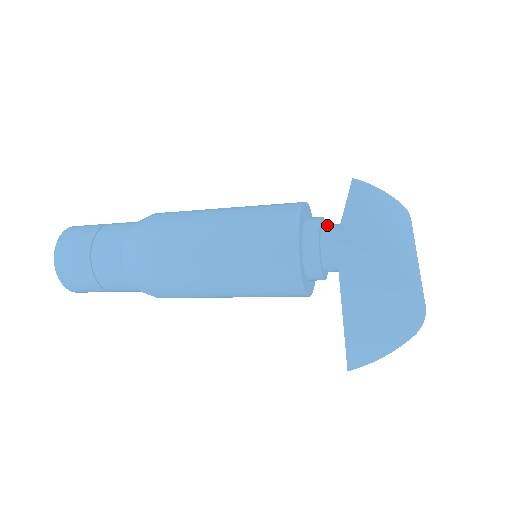
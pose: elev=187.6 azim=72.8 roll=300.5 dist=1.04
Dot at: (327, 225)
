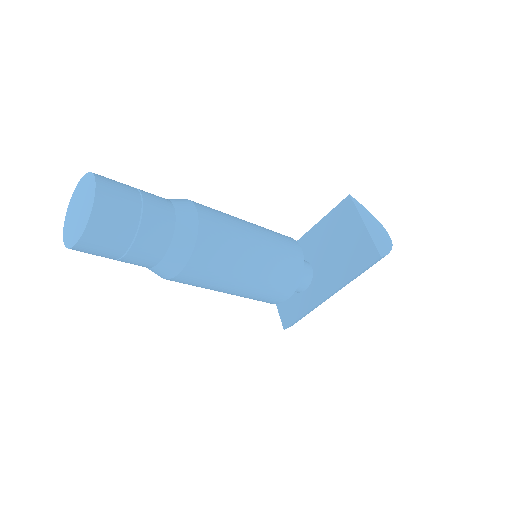
Dot at: occluded
